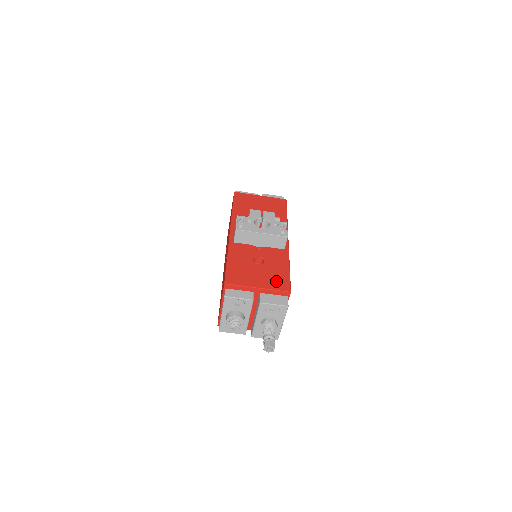
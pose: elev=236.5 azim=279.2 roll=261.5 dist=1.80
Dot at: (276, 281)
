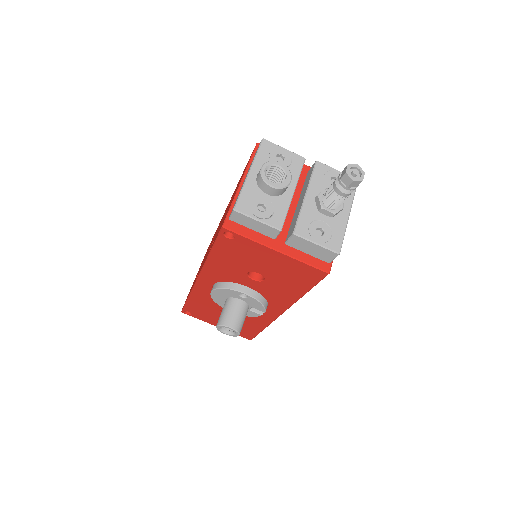
Dot at: occluded
